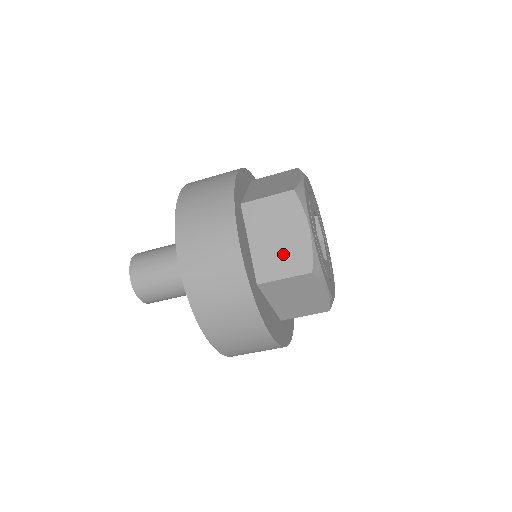
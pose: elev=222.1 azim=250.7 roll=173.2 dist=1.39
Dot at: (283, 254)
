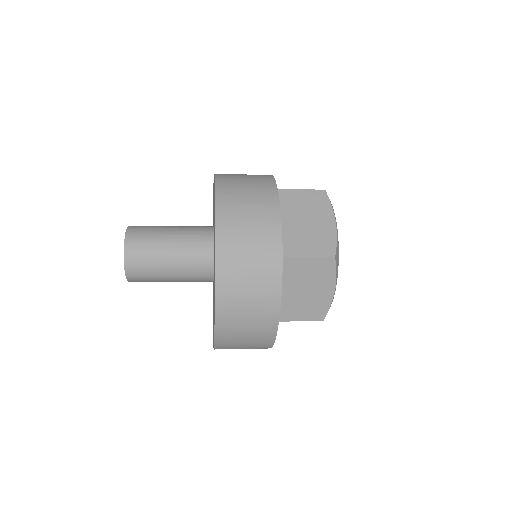
Dot at: (305, 304)
